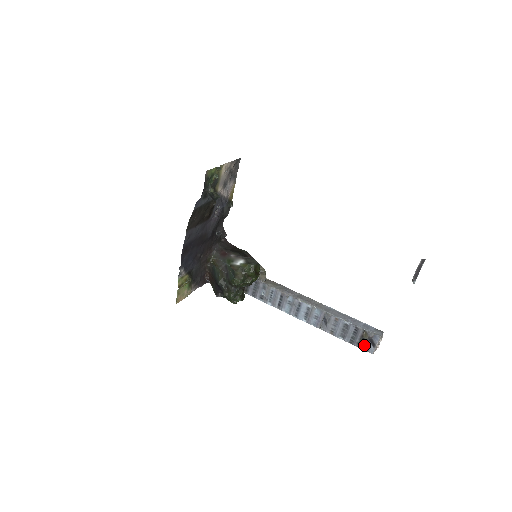
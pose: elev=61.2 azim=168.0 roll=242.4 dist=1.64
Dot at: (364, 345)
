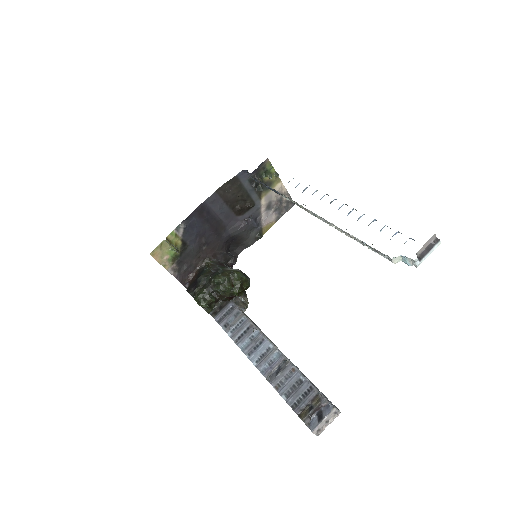
Dot at: (308, 415)
